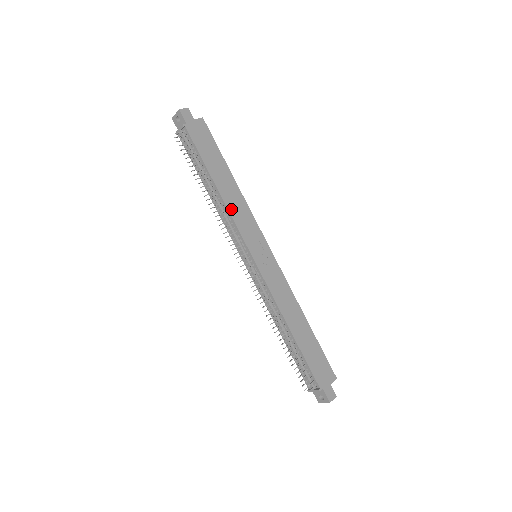
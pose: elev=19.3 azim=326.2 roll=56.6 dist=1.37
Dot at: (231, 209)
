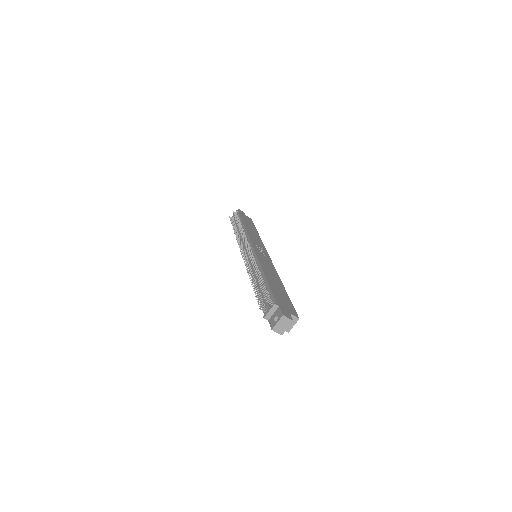
Dot at: (249, 233)
